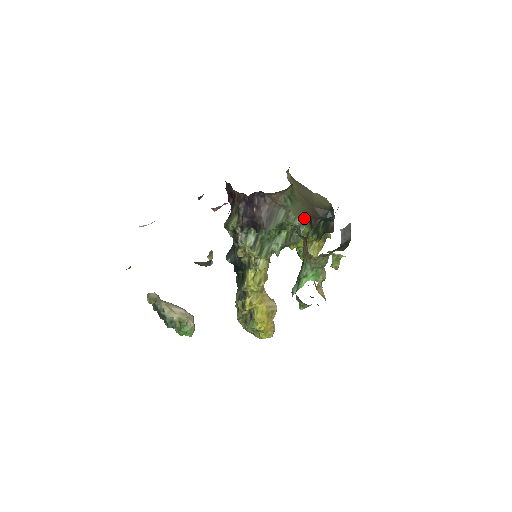
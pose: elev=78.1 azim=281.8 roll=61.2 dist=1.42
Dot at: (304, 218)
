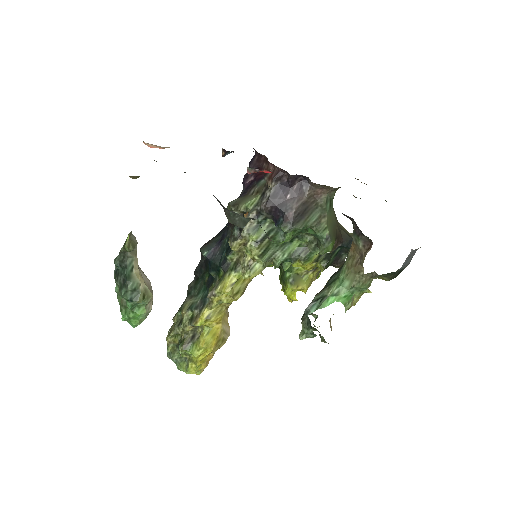
Dot at: (332, 233)
